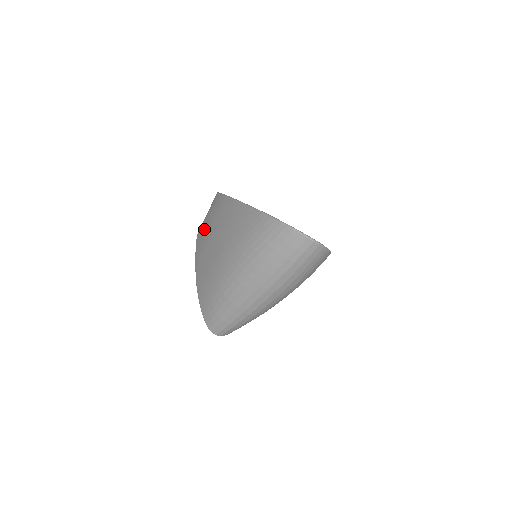
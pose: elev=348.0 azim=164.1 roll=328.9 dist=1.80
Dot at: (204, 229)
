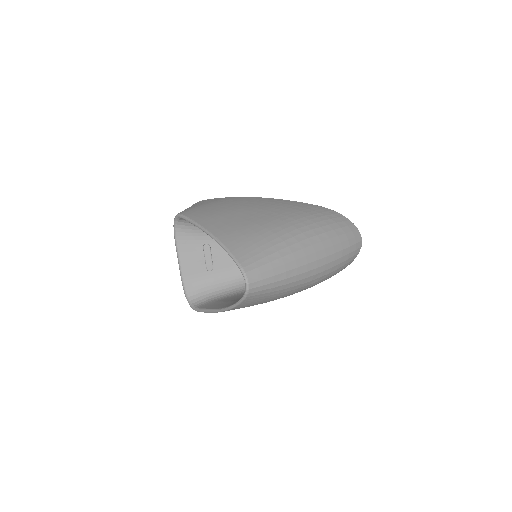
Dot at: (209, 208)
